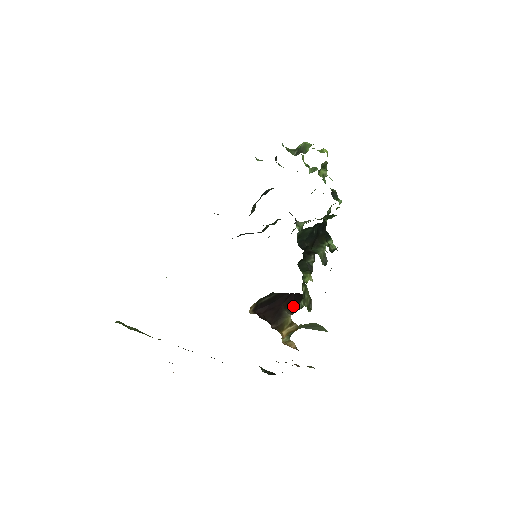
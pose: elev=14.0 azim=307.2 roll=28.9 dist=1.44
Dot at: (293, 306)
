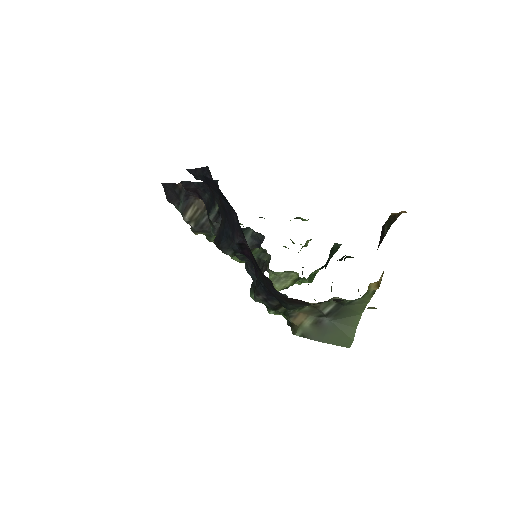
Dot at: occluded
